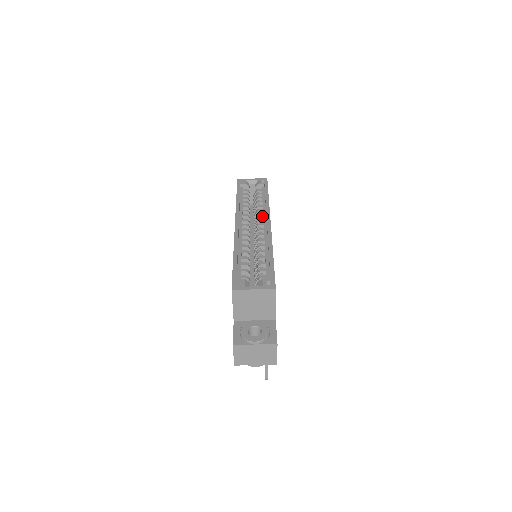
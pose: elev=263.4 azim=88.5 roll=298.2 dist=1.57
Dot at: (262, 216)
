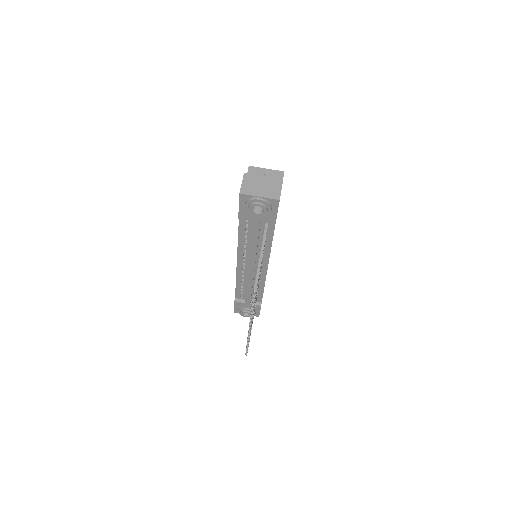
Dot at: occluded
